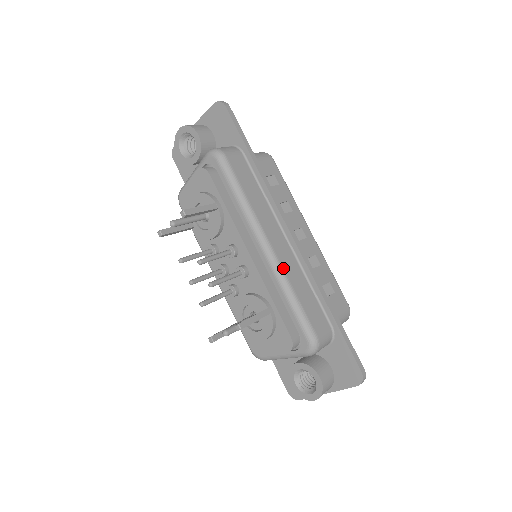
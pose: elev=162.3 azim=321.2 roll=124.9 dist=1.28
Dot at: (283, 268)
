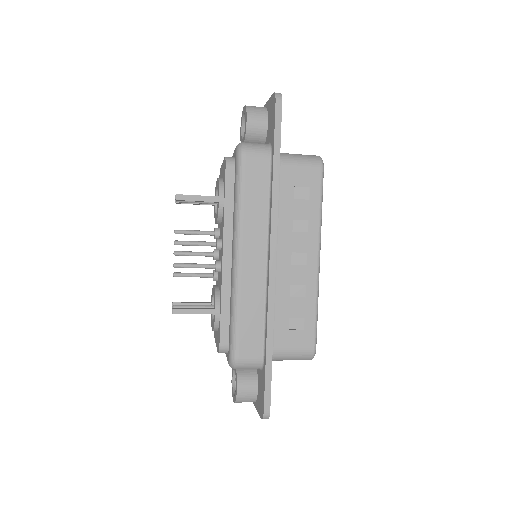
Dot at: (241, 284)
